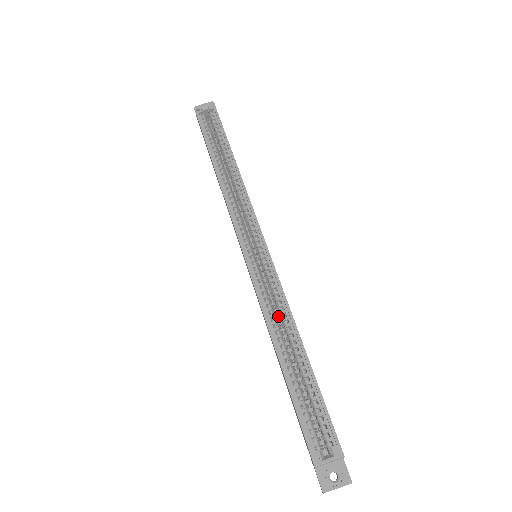
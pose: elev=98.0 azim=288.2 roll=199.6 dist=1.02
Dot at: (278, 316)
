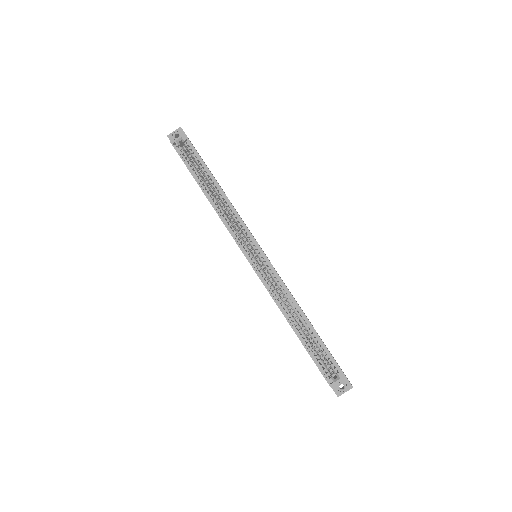
Dot at: occluded
